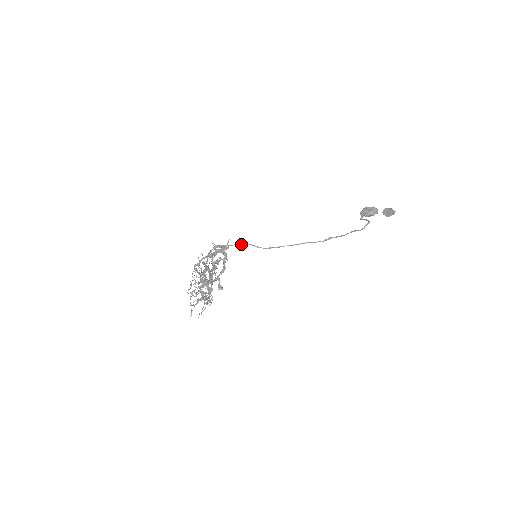
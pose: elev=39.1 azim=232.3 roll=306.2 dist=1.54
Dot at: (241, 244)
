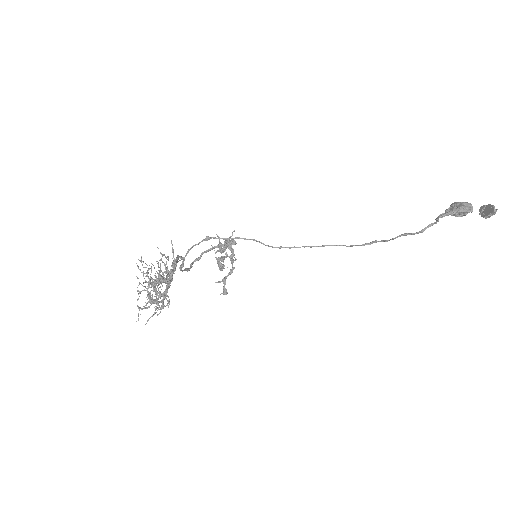
Dot at: (242, 238)
